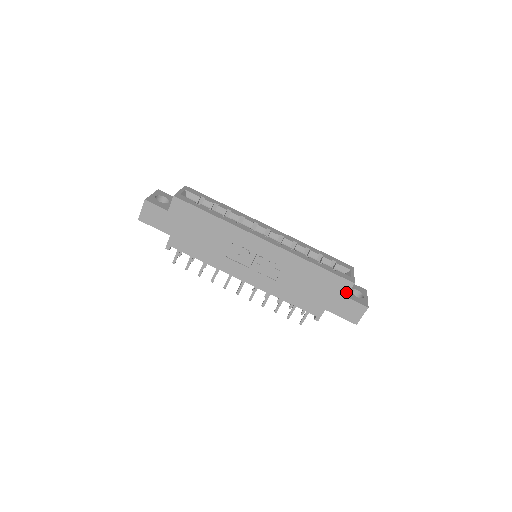
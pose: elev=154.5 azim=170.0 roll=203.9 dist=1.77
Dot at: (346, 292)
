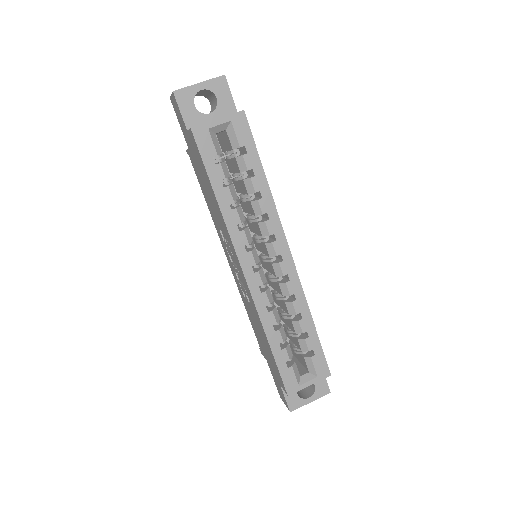
Dot at: (281, 385)
